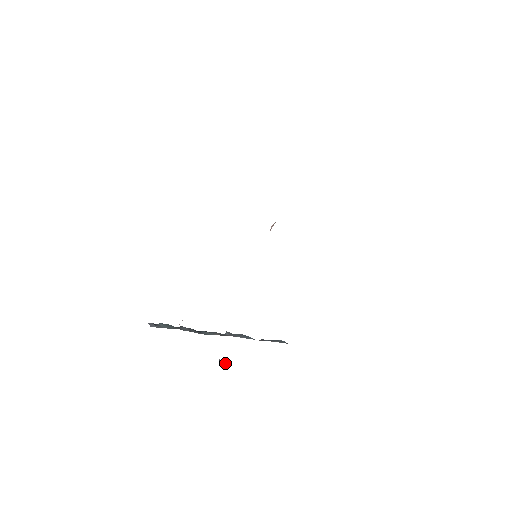
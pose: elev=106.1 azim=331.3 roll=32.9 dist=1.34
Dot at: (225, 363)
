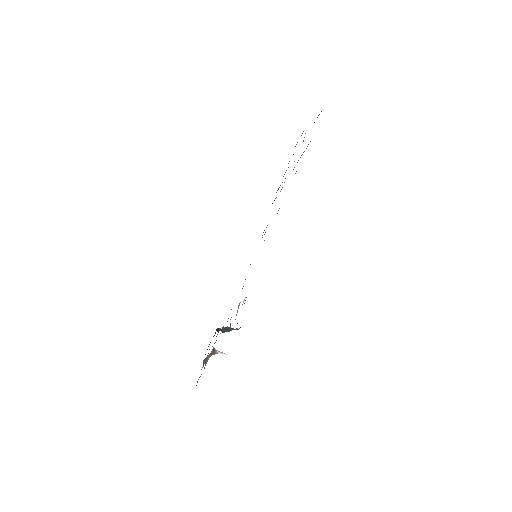
Dot at: (226, 354)
